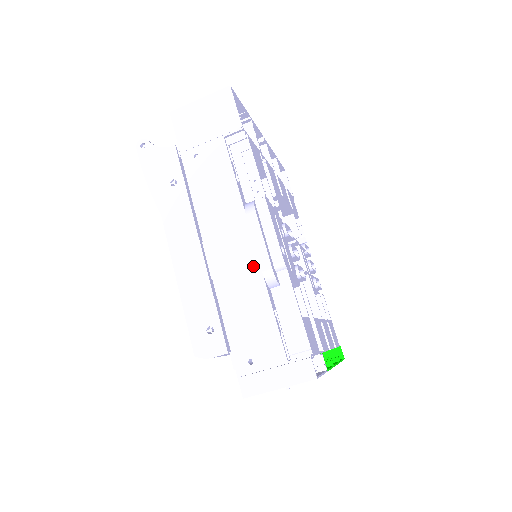
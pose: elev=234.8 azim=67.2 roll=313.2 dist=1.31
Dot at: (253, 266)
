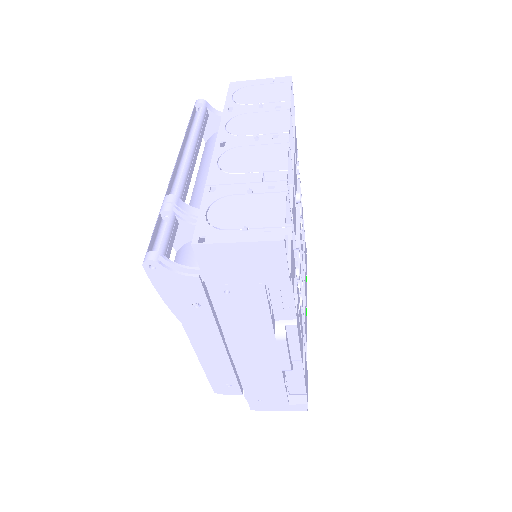
Dot at: (274, 366)
